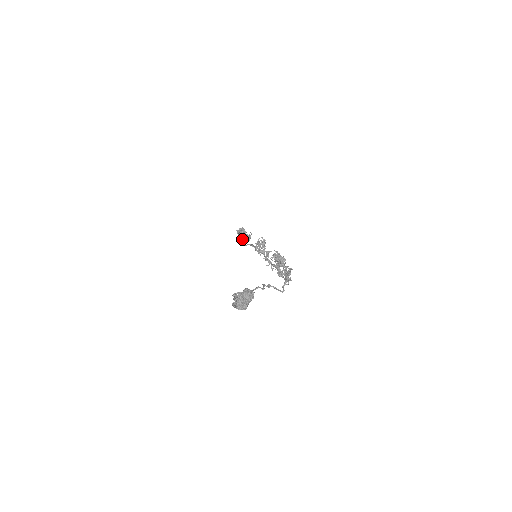
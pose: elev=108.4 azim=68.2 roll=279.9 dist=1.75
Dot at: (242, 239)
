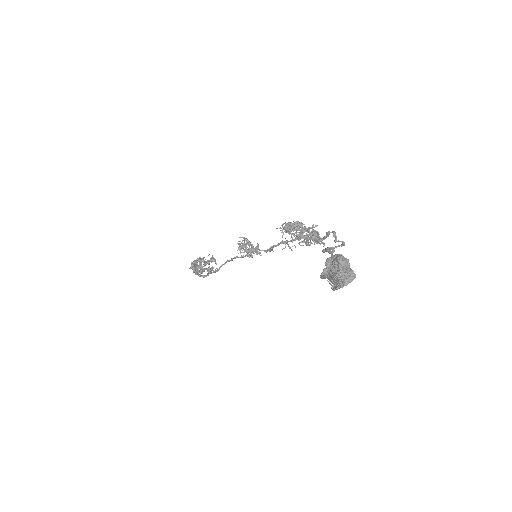
Dot at: (207, 269)
